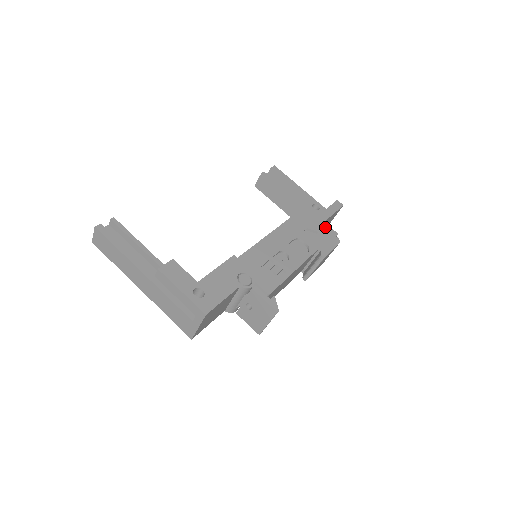
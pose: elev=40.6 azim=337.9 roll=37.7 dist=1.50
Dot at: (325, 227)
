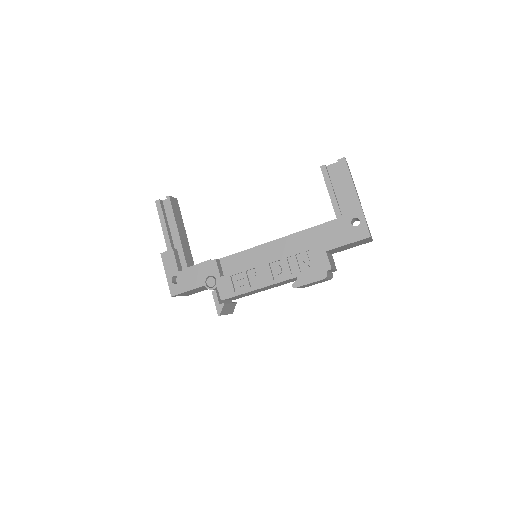
Dot at: (322, 257)
